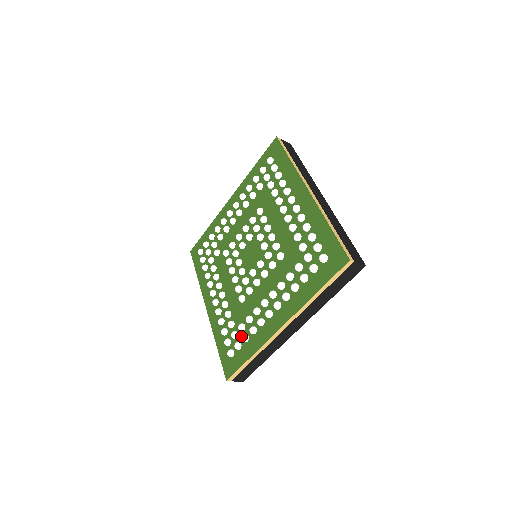
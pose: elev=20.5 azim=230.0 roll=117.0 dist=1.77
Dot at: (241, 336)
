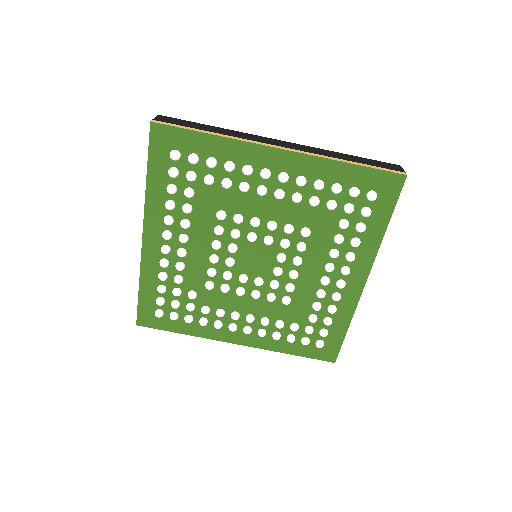
Dot at: (318, 324)
